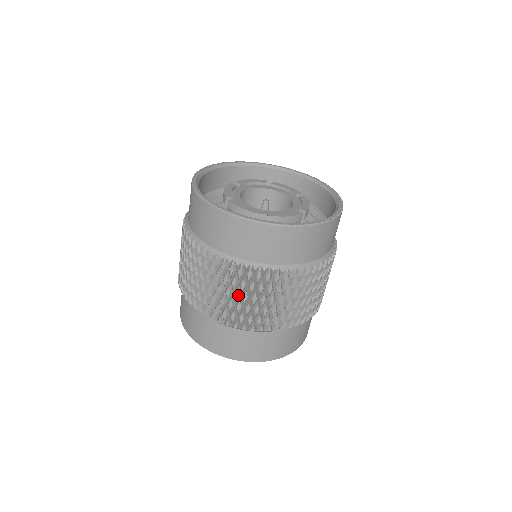
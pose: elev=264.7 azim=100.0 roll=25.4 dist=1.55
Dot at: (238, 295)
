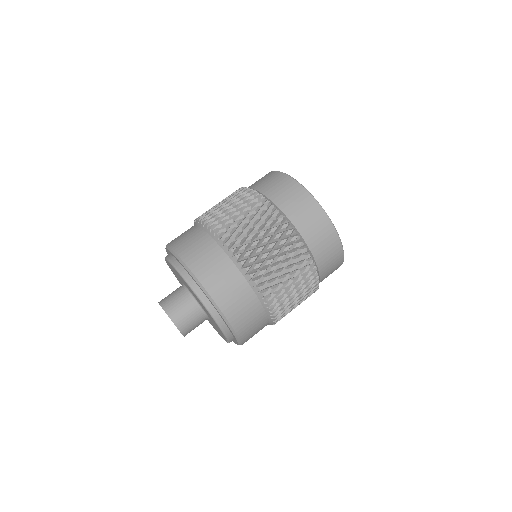
Dot at: (277, 253)
